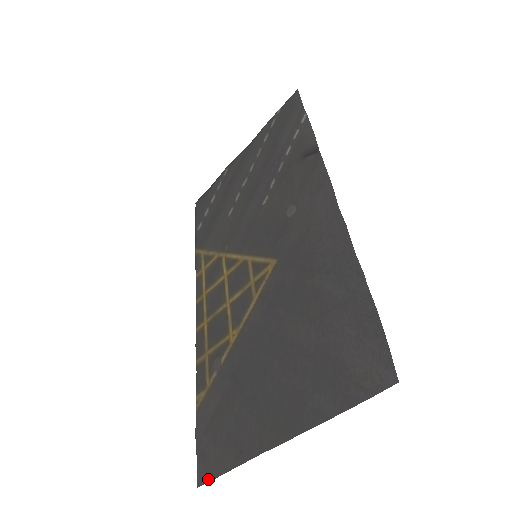
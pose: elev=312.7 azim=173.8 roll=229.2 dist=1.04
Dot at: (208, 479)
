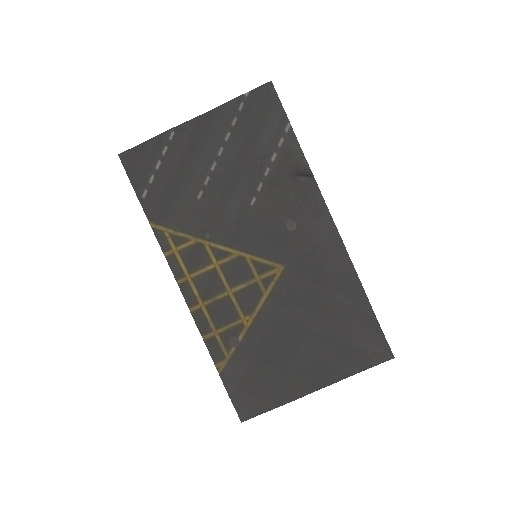
Dot at: (252, 416)
